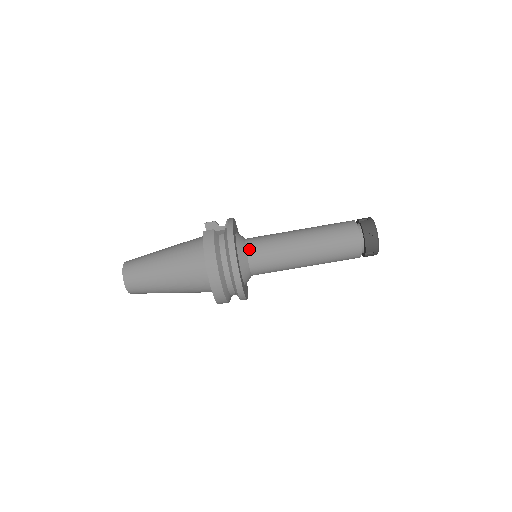
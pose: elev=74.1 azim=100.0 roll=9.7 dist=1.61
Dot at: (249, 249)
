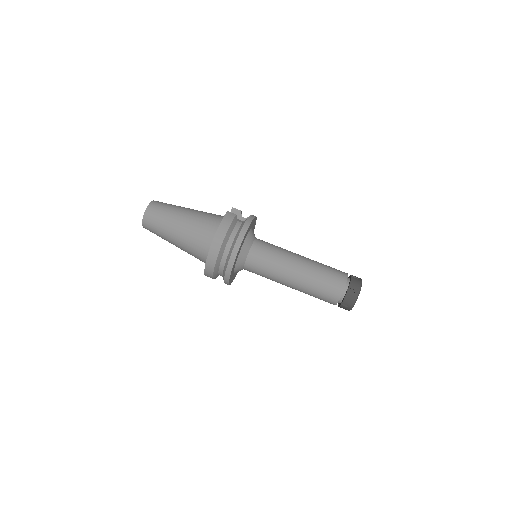
Dot at: (254, 246)
